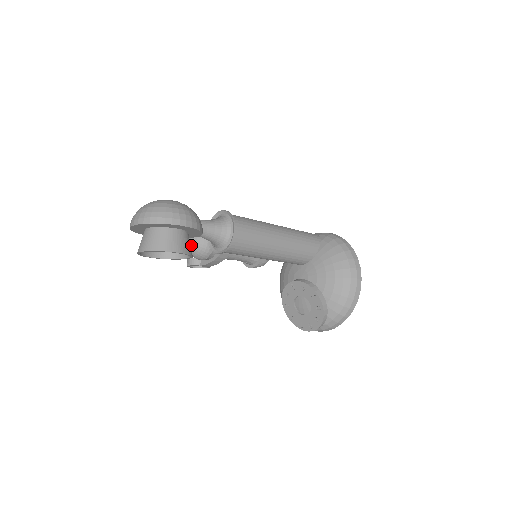
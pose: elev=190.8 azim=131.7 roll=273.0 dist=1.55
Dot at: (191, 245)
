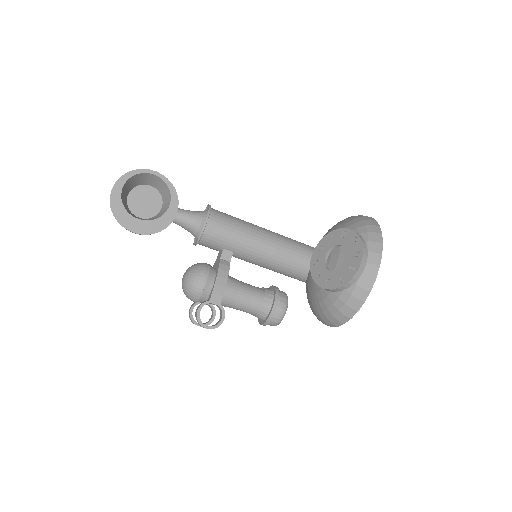
Dot at: (187, 273)
